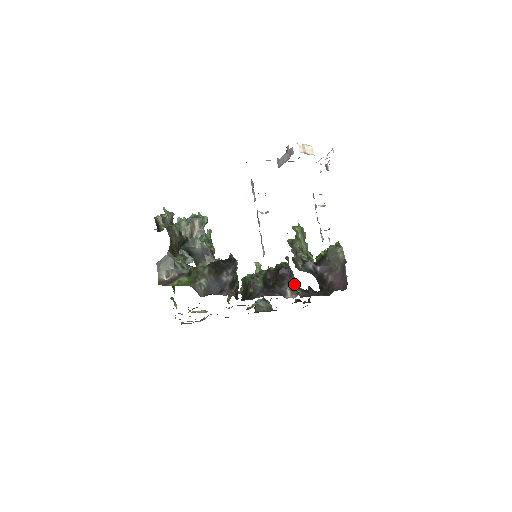
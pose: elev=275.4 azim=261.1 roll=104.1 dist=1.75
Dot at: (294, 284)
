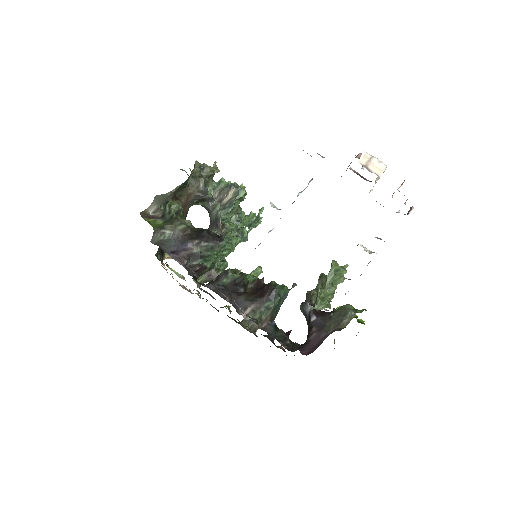
Dot at: (266, 310)
